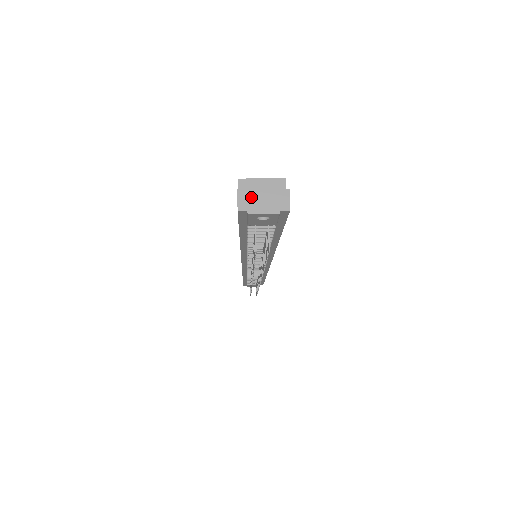
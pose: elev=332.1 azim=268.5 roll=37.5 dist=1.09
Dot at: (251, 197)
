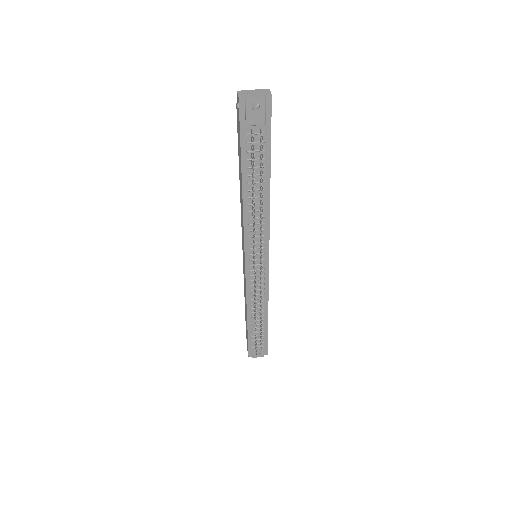
Dot at: (246, 92)
